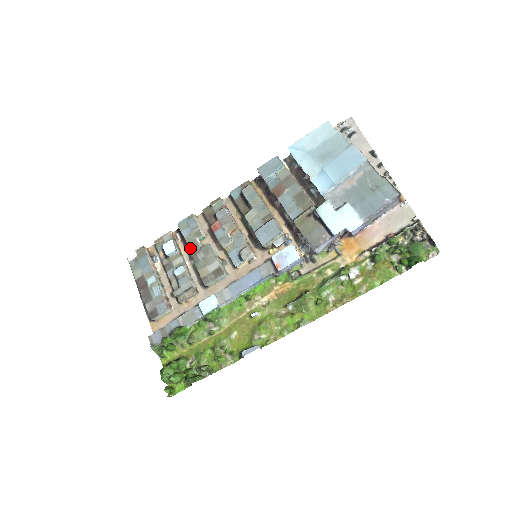
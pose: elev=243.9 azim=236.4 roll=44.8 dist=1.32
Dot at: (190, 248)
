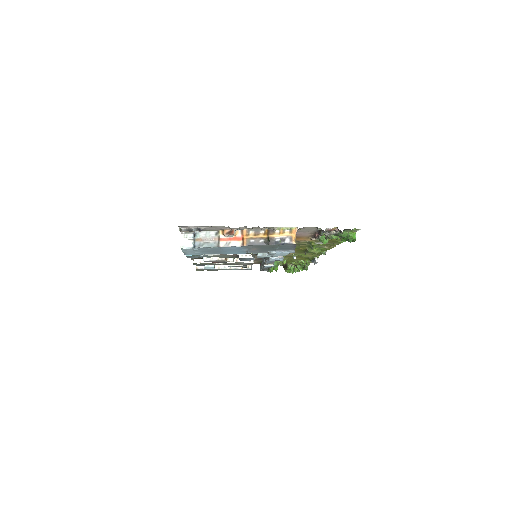
Dot at: occluded
